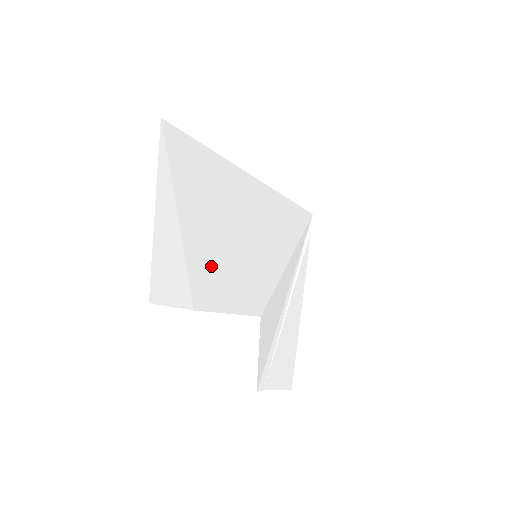
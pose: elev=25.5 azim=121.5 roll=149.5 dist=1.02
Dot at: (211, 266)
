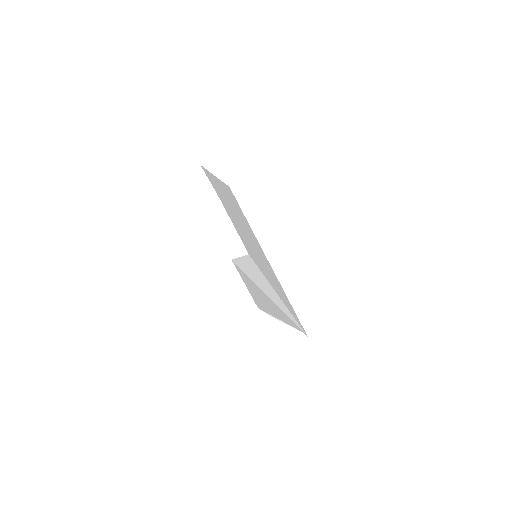
Dot at: (230, 210)
